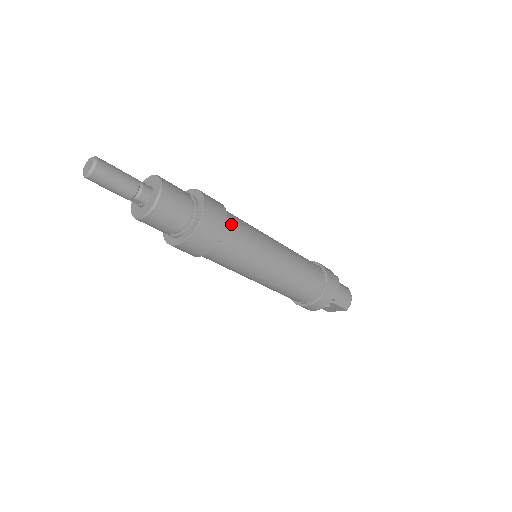
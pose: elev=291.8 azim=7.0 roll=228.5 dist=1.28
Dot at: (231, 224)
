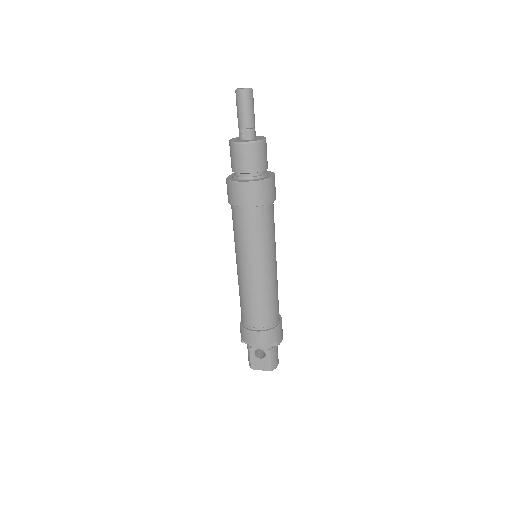
Dot at: (273, 206)
